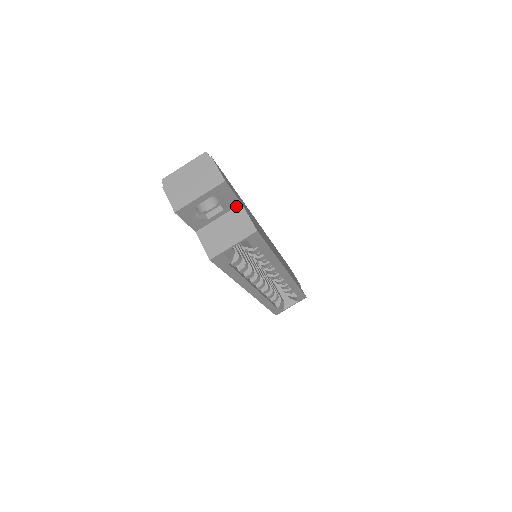
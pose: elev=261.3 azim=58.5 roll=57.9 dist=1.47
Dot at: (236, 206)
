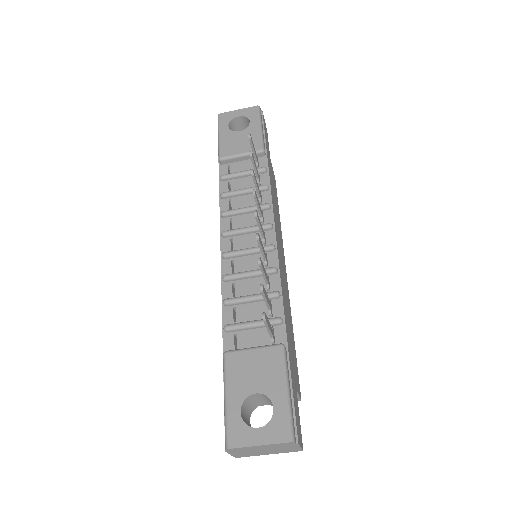
Dot at: occluded
